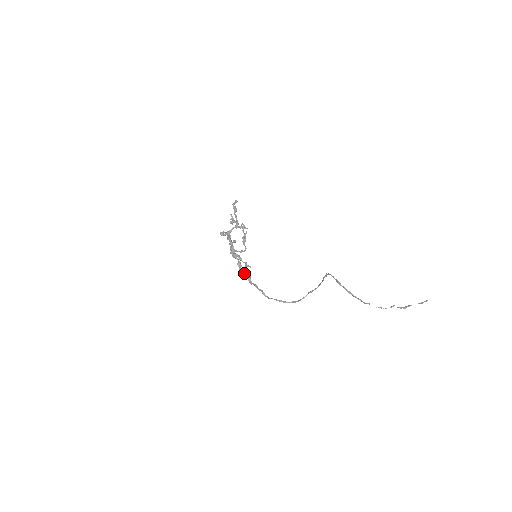
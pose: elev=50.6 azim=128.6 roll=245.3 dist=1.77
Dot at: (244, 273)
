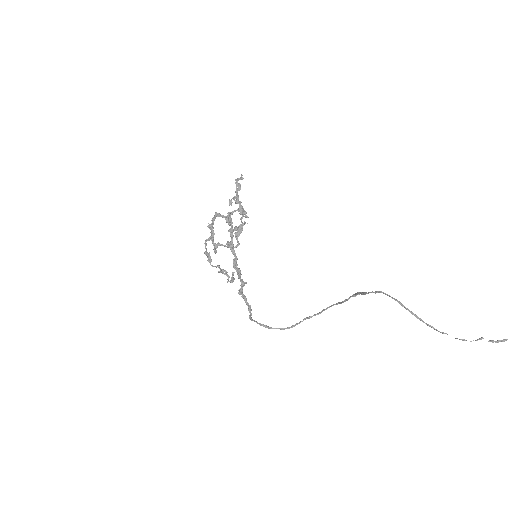
Dot at: (240, 275)
